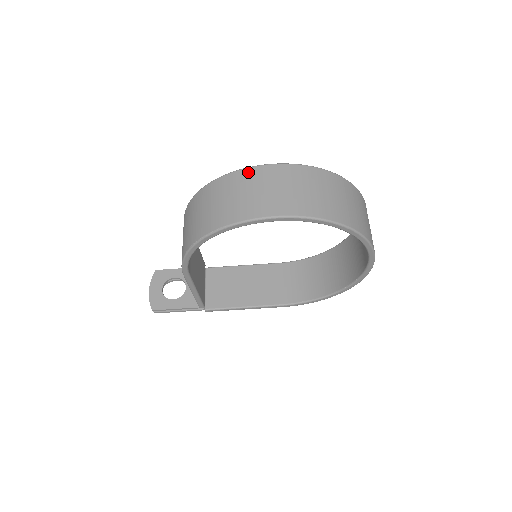
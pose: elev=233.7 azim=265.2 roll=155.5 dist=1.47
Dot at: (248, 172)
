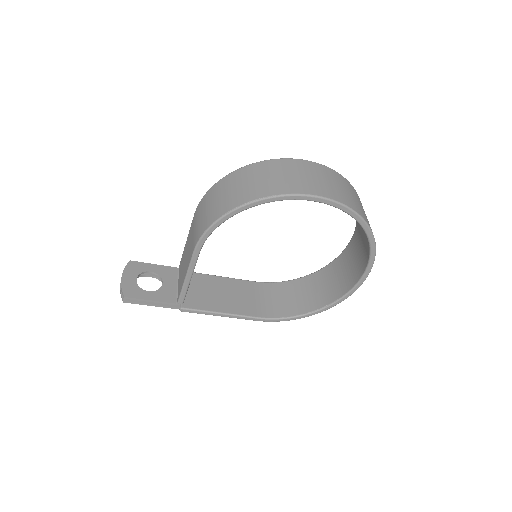
Dot at: (292, 161)
